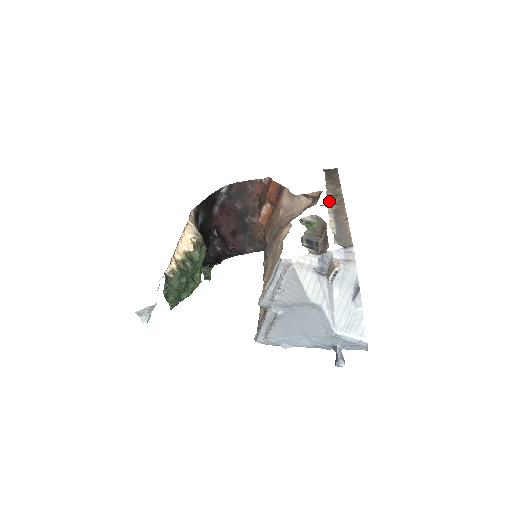
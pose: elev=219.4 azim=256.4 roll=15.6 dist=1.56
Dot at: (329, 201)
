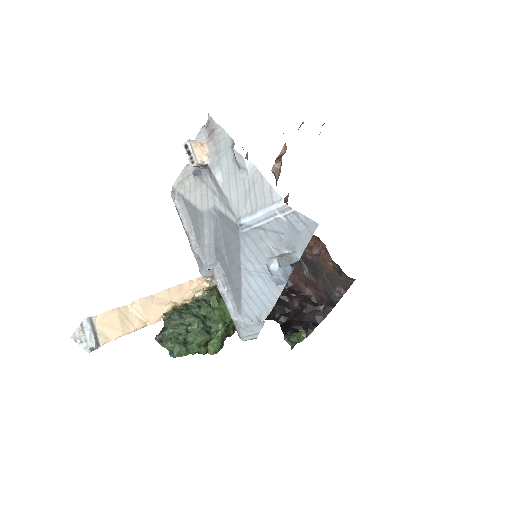
Dot at: occluded
